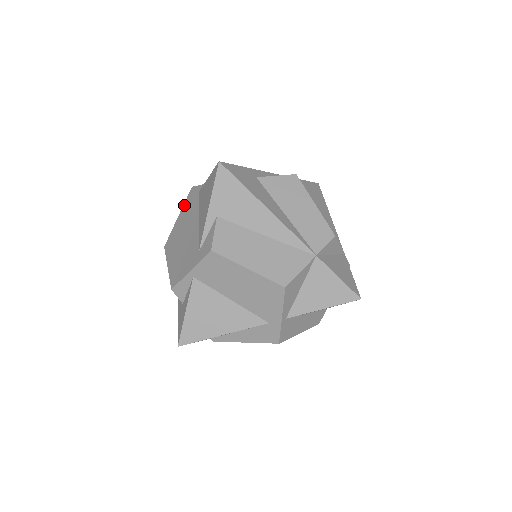
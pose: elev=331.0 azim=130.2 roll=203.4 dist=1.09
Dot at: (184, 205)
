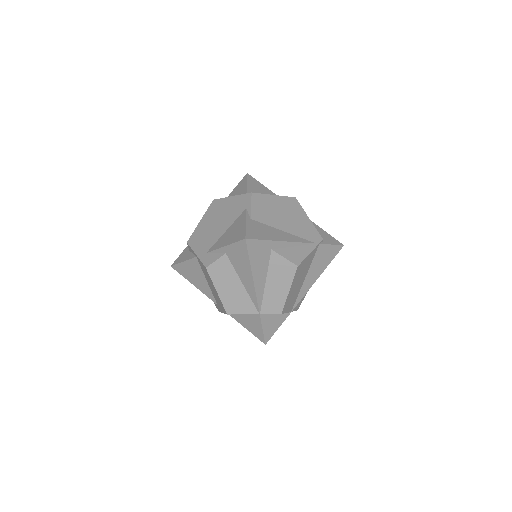
Dot at: (239, 196)
